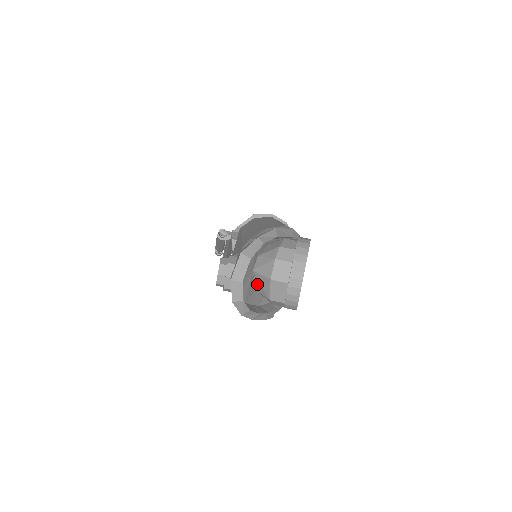
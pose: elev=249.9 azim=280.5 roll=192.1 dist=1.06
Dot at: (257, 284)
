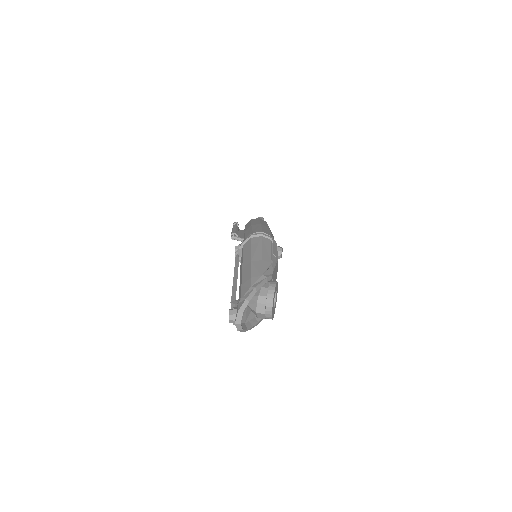
Dot at: (251, 310)
